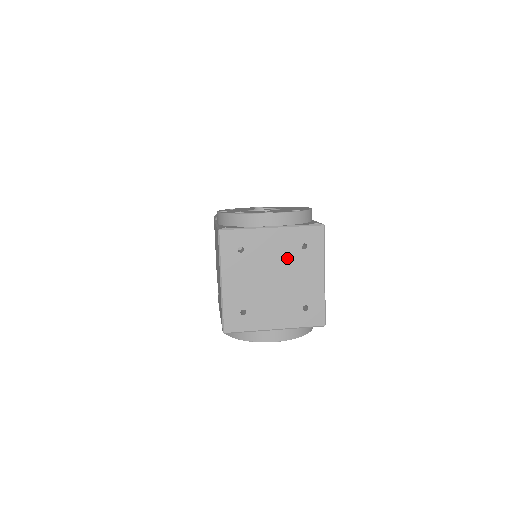
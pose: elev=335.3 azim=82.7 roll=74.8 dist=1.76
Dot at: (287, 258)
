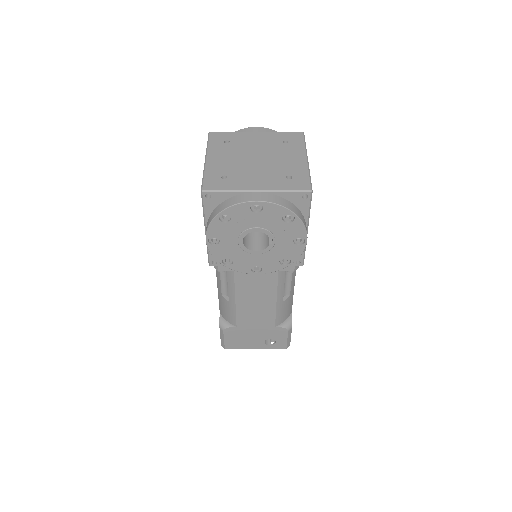
Dot at: (270, 148)
